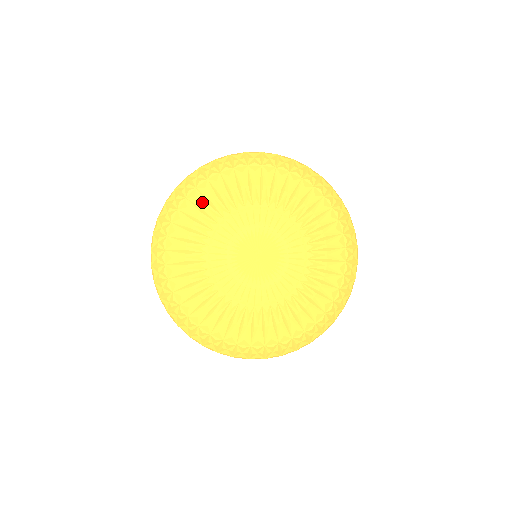
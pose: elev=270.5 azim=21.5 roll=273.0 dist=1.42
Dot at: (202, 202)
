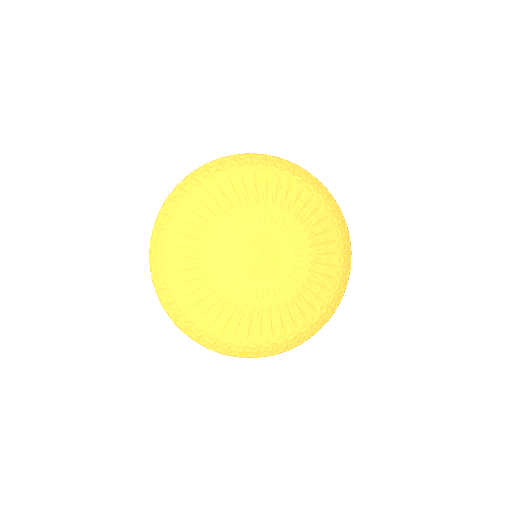
Dot at: (274, 183)
